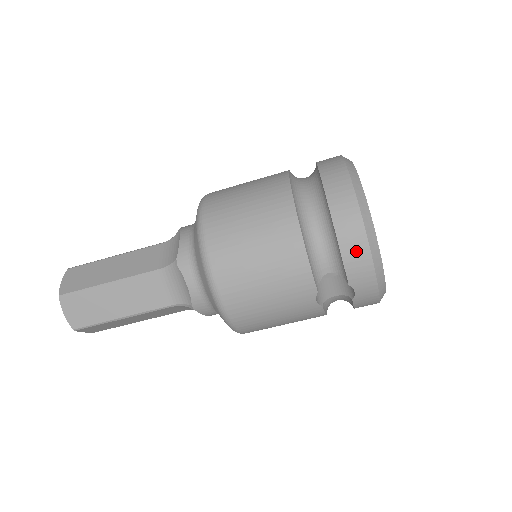
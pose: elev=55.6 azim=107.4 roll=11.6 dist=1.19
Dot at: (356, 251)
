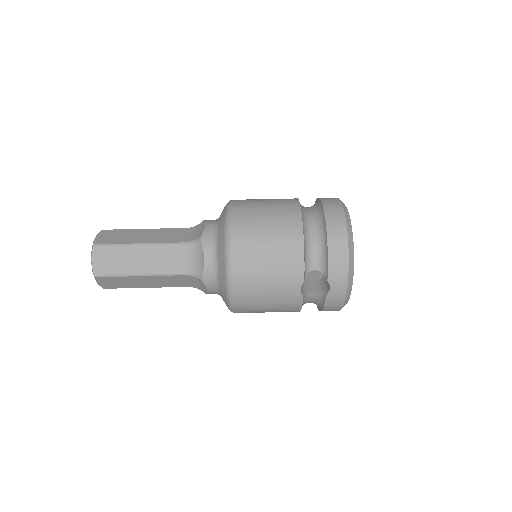
Dot at: (339, 255)
